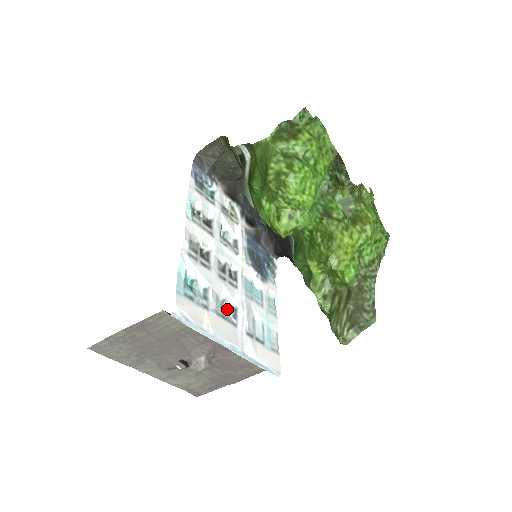
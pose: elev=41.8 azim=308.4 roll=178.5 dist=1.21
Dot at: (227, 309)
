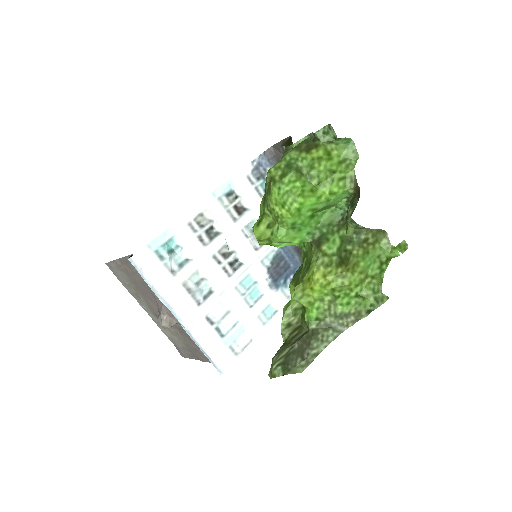
Dot at: (205, 288)
